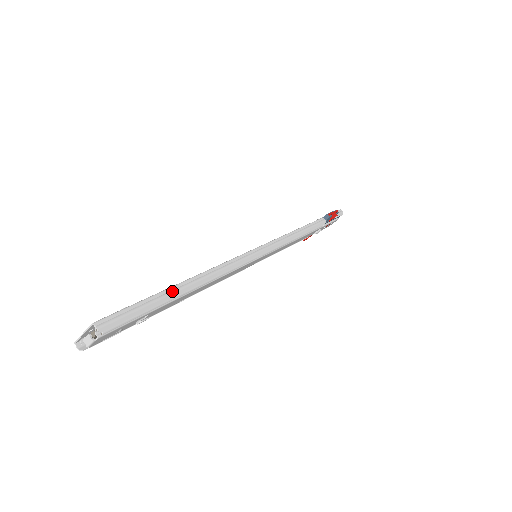
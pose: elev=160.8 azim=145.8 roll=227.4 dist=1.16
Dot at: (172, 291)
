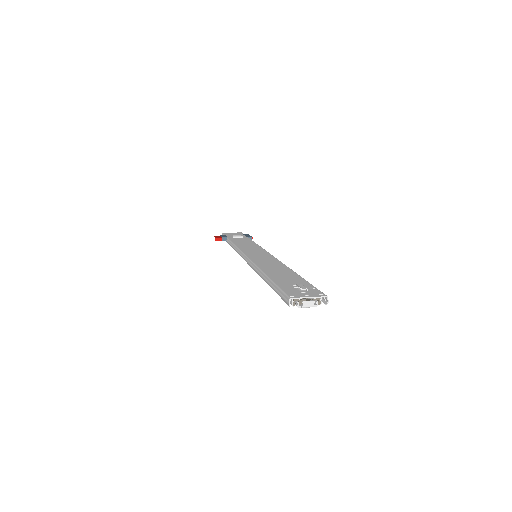
Dot at: occluded
